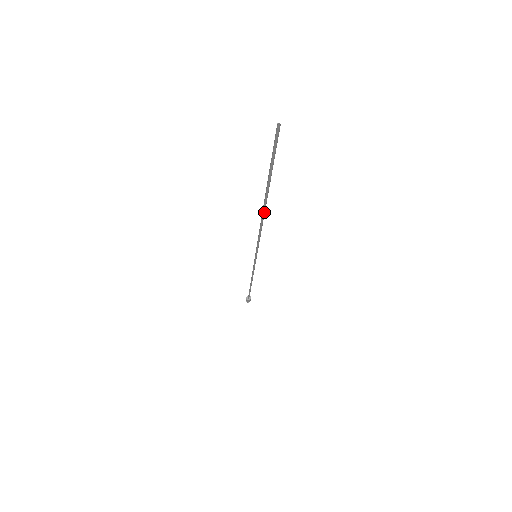
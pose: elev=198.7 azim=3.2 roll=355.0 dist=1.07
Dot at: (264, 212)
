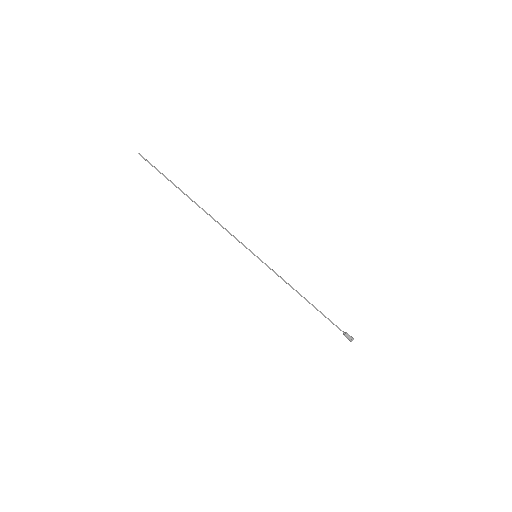
Dot at: (200, 207)
